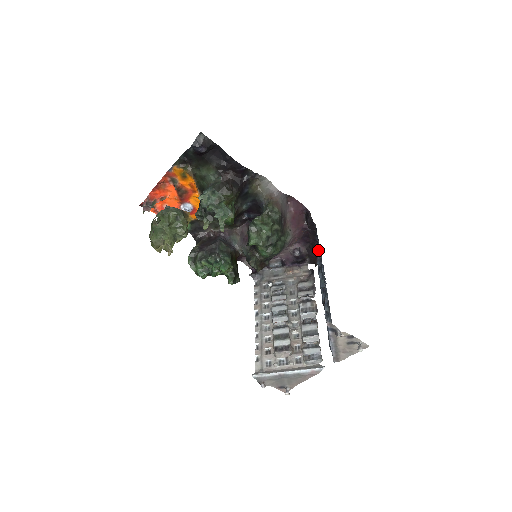
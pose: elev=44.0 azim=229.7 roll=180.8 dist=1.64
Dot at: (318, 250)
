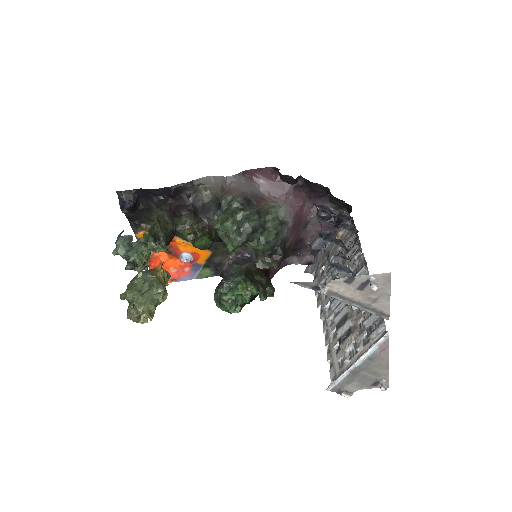
Dot at: occluded
